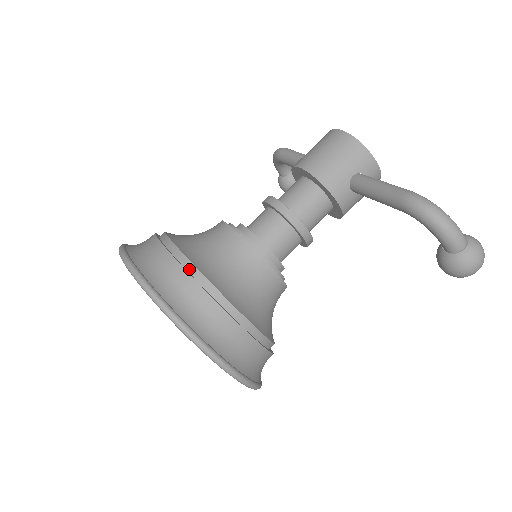
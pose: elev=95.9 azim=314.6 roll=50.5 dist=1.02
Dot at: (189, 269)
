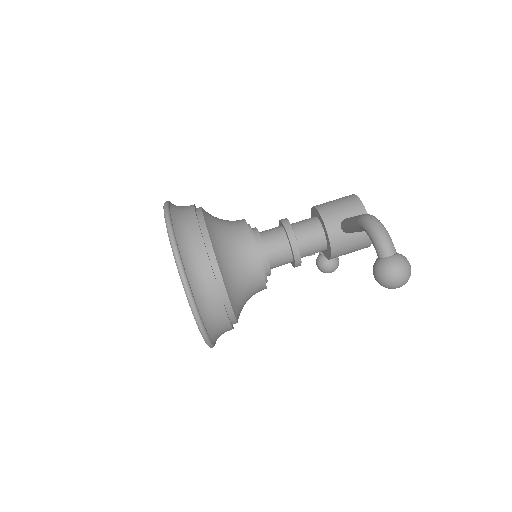
Dot at: (199, 215)
